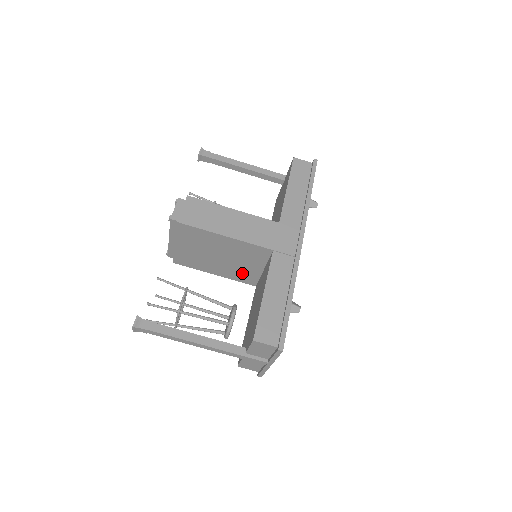
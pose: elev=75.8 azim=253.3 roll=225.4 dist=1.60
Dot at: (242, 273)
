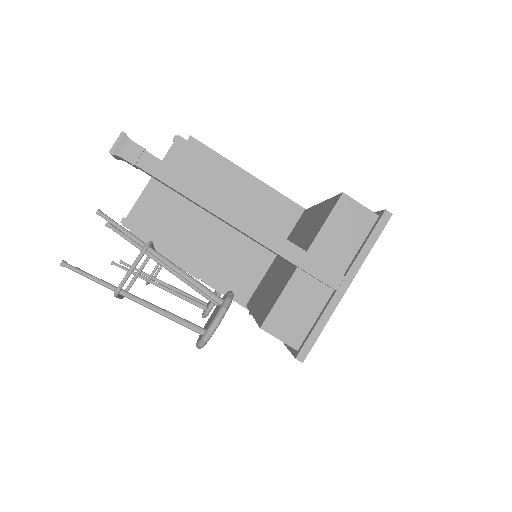
Dot at: (236, 267)
